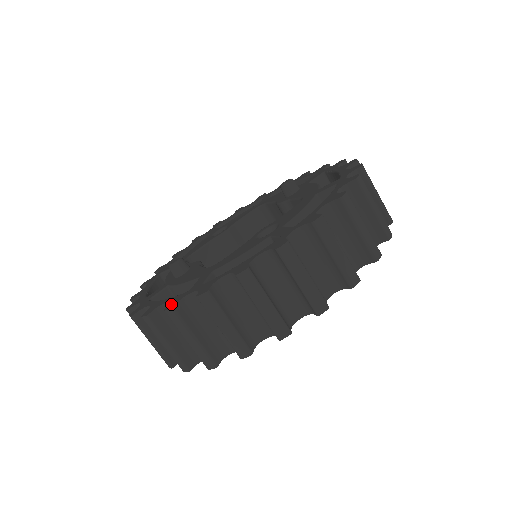
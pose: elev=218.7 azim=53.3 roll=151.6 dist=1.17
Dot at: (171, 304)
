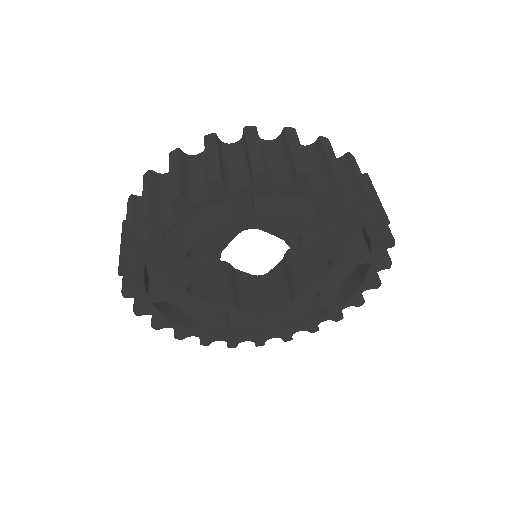
Dot at: occluded
